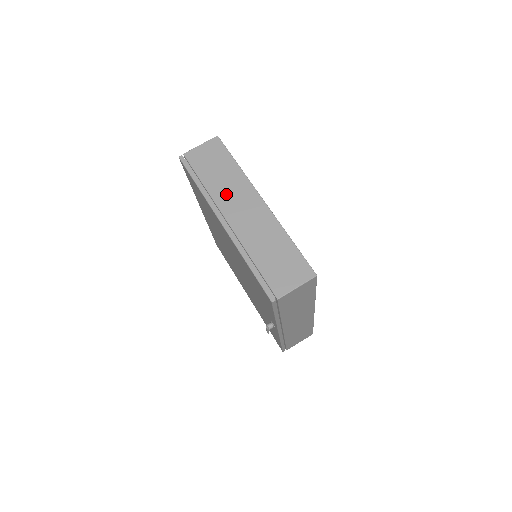
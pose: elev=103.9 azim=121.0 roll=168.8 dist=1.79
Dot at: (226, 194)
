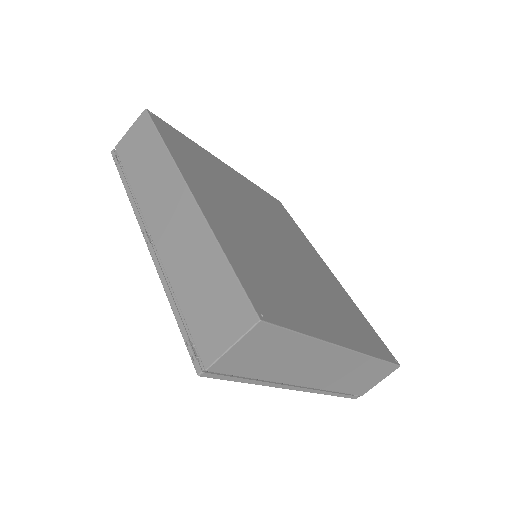
Dot at: (296, 370)
